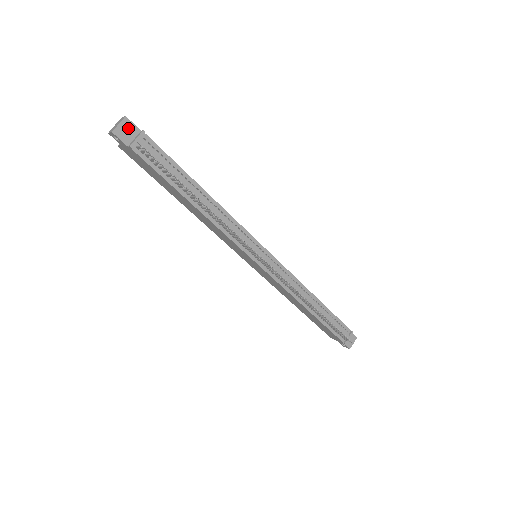
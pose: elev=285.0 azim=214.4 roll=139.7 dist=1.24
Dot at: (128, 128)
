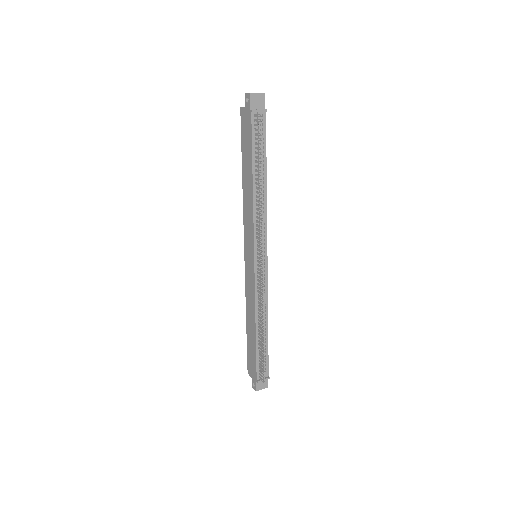
Dot at: (260, 100)
